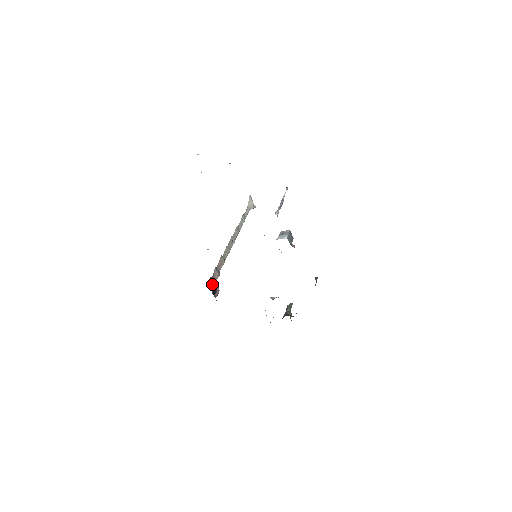
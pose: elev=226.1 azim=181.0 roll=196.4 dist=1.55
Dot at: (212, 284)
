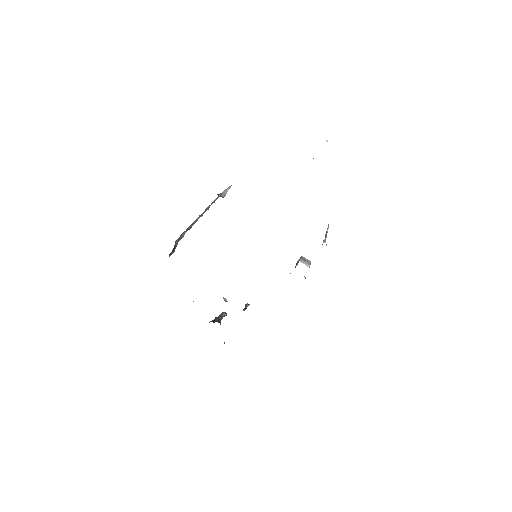
Dot at: (177, 242)
